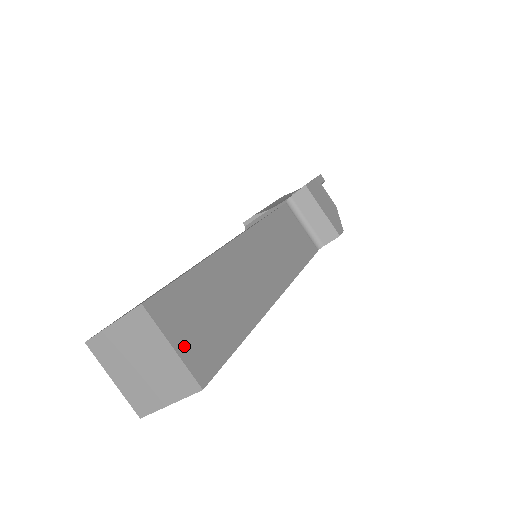
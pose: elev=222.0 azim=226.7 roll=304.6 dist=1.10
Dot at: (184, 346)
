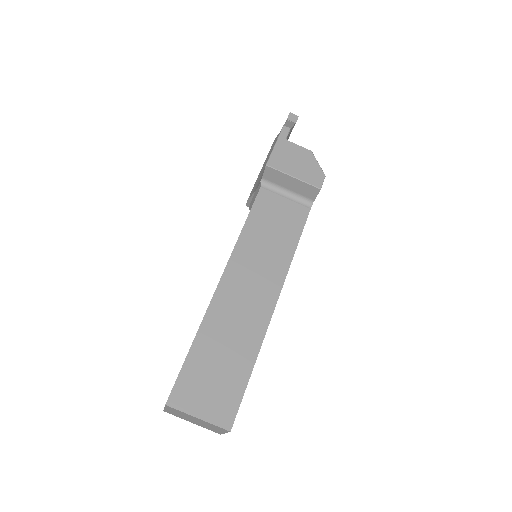
Dot at: (206, 411)
